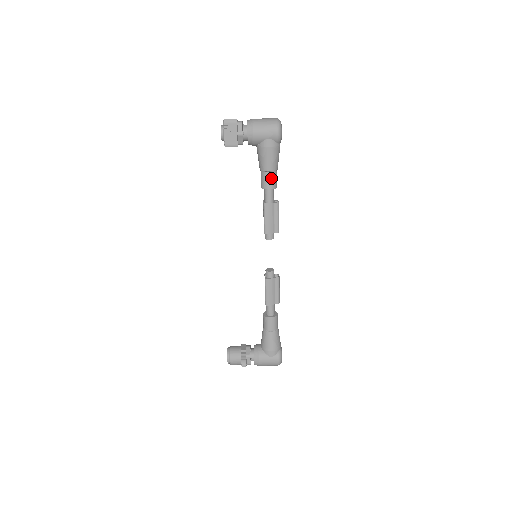
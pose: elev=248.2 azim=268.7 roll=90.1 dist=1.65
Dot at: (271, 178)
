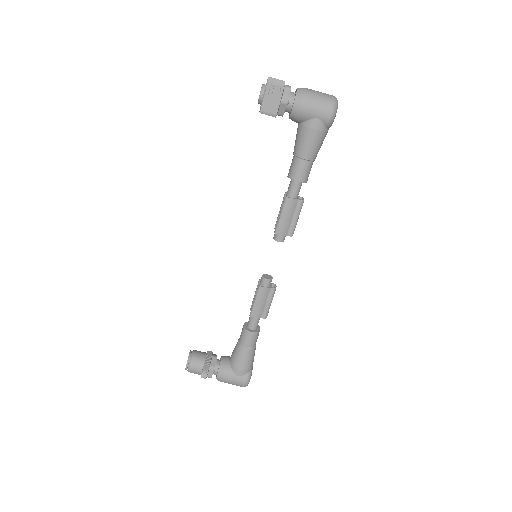
Dot at: (304, 168)
